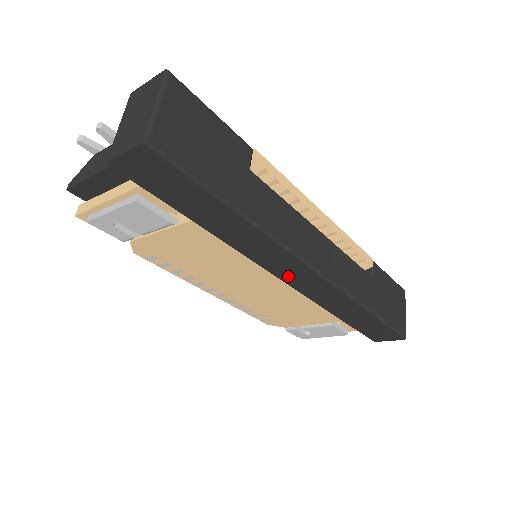
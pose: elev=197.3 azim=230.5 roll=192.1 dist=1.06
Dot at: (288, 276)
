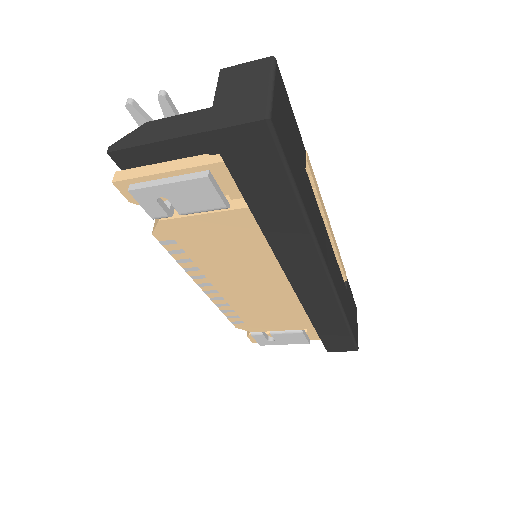
Dot at: (298, 277)
